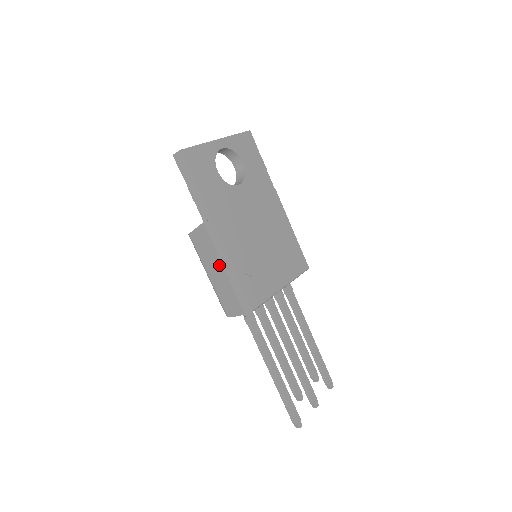
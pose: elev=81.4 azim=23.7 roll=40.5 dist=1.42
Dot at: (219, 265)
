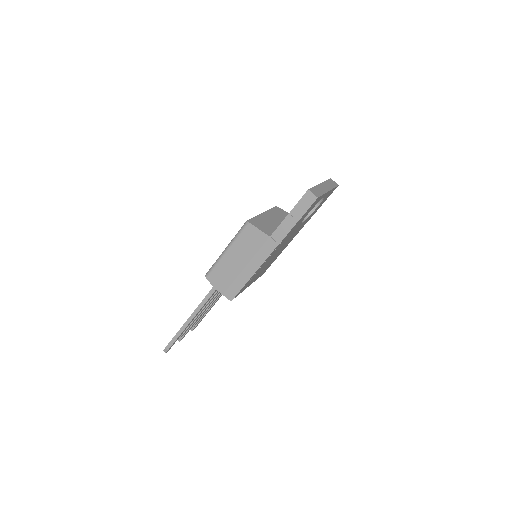
Dot at: (245, 261)
